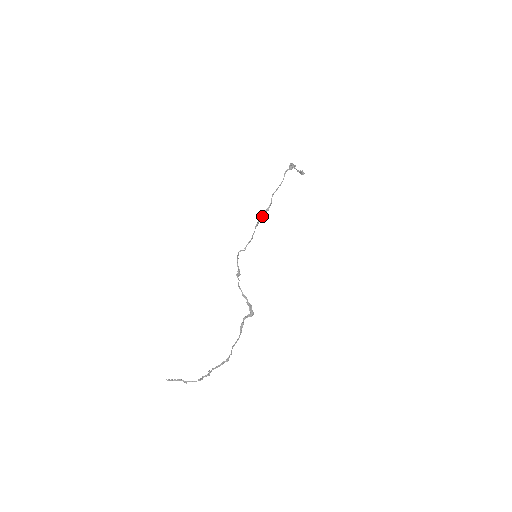
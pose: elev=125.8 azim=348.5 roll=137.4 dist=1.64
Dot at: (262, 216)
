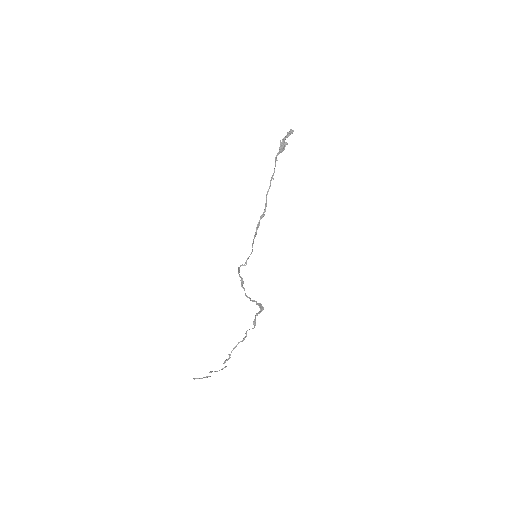
Dot at: (259, 225)
